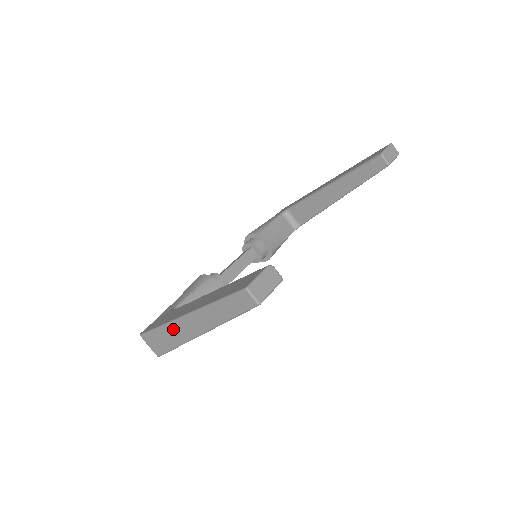
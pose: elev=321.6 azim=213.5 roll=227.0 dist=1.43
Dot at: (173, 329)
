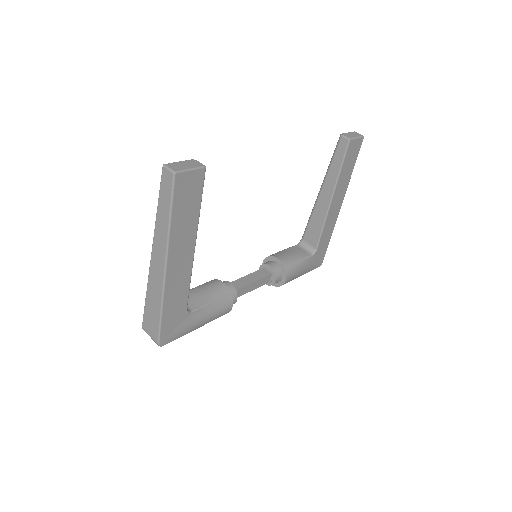
Dot at: (152, 284)
